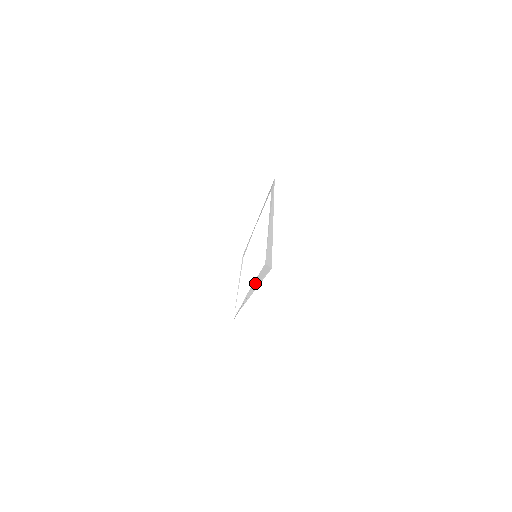
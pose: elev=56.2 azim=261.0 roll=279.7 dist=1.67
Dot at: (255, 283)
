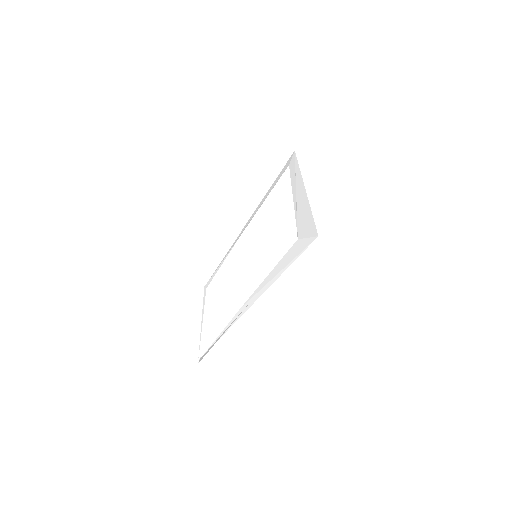
Dot at: (266, 281)
